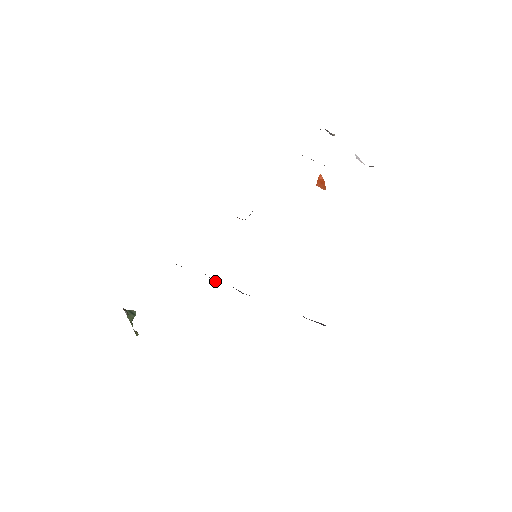
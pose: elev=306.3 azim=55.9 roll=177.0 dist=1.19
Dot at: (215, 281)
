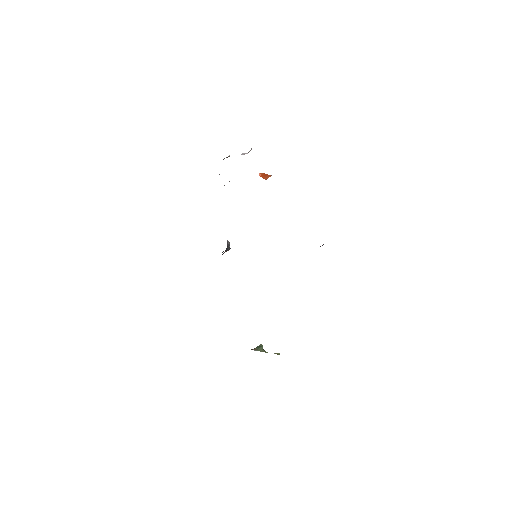
Dot at: occluded
